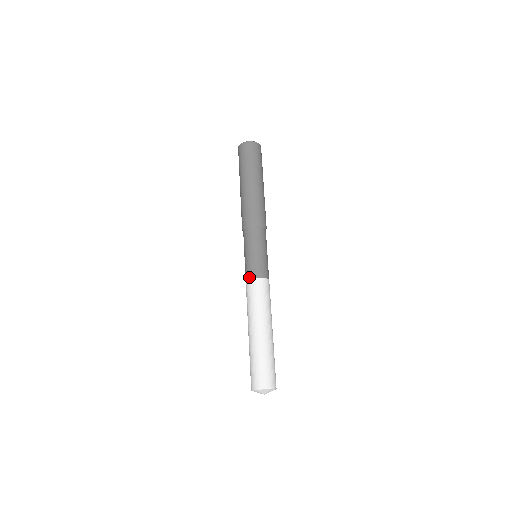
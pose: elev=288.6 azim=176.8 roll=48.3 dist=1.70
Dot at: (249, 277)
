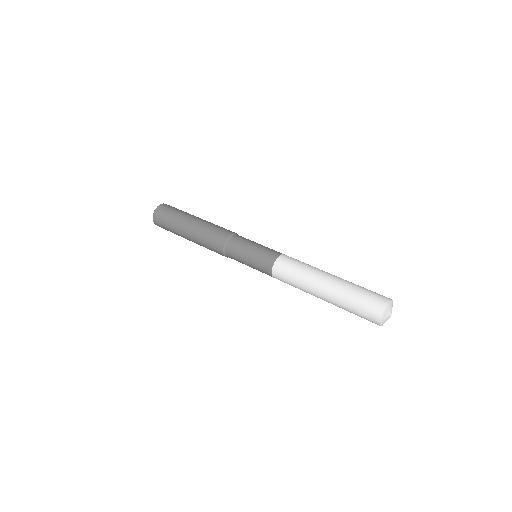
Dot at: (270, 271)
